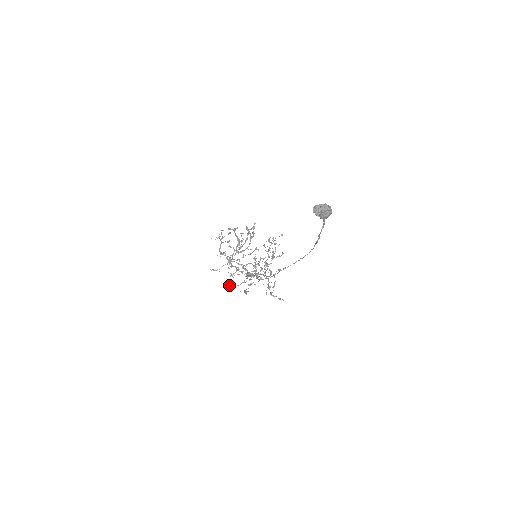
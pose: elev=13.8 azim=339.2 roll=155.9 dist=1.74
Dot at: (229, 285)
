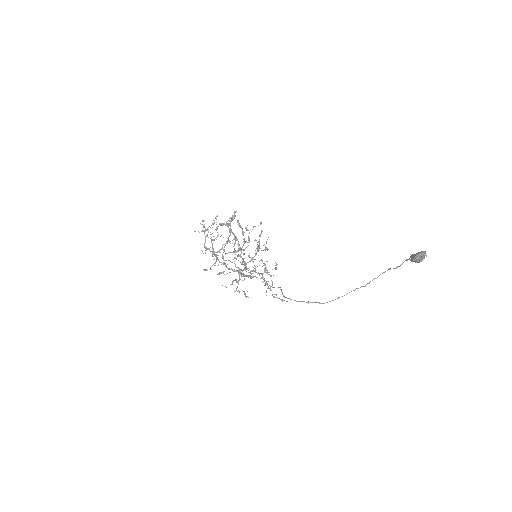
Dot at: occluded
